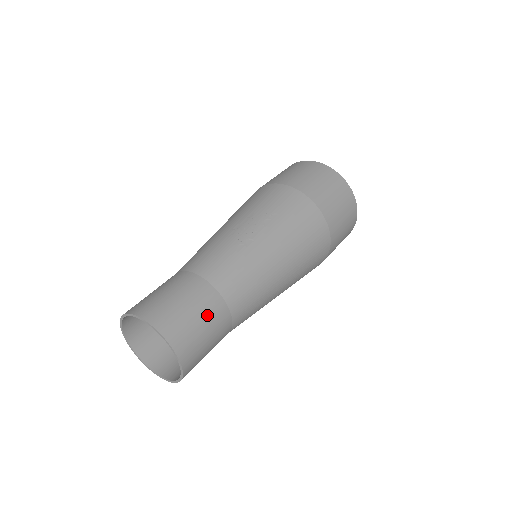
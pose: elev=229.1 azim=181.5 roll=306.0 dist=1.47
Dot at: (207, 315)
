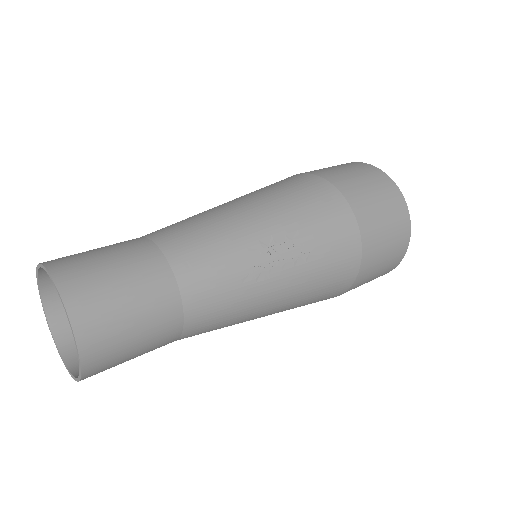
Dot at: (150, 343)
